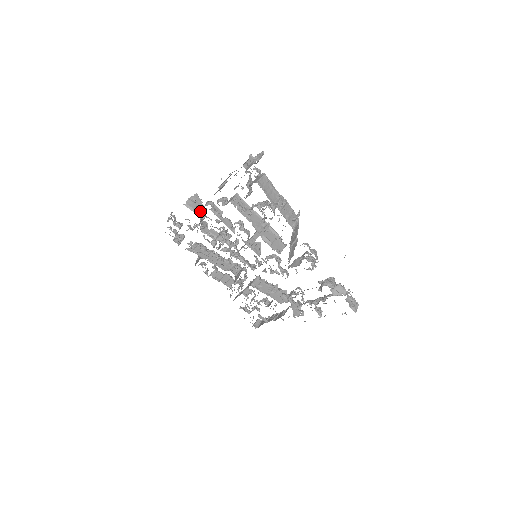
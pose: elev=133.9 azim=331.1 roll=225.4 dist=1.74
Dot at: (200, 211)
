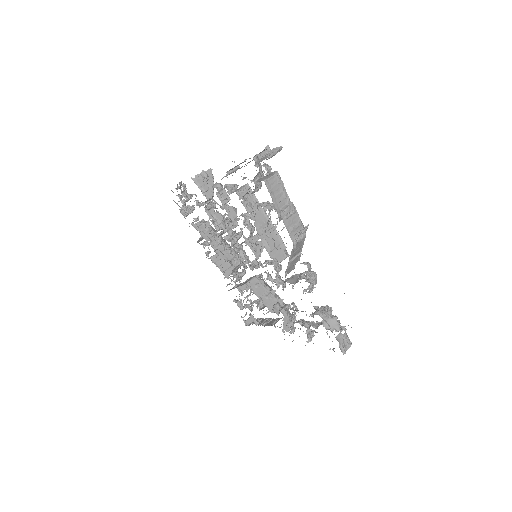
Dot at: (208, 190)
